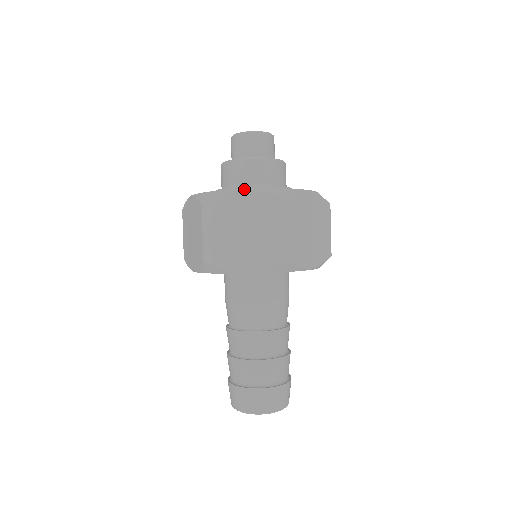
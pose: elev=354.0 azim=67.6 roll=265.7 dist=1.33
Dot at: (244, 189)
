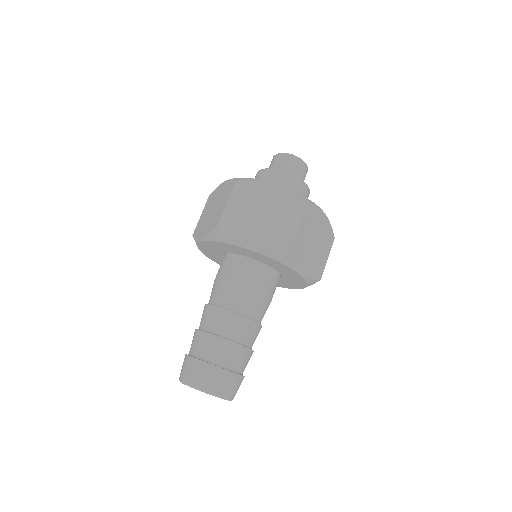
Dot at: occluded
